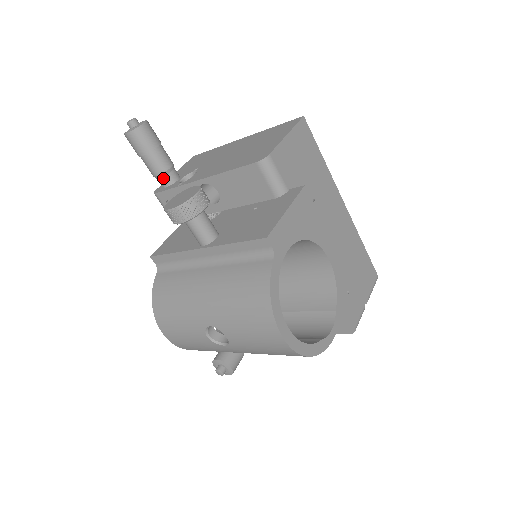
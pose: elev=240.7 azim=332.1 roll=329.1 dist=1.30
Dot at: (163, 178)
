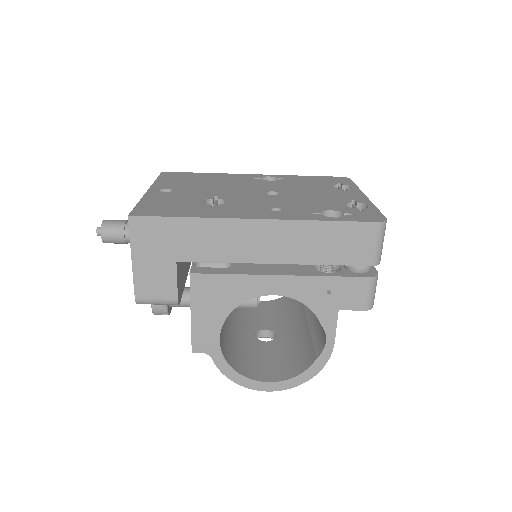
Dot at: occluded
